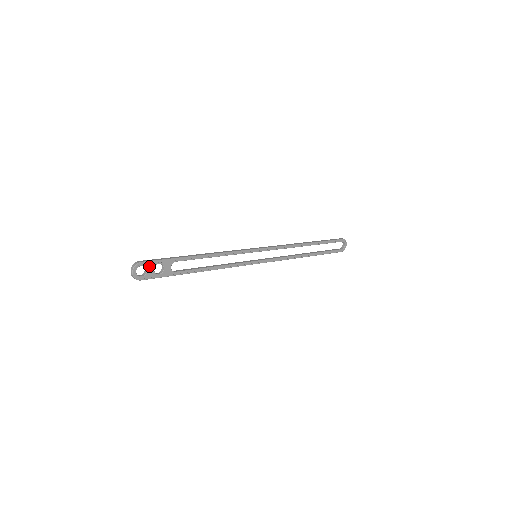
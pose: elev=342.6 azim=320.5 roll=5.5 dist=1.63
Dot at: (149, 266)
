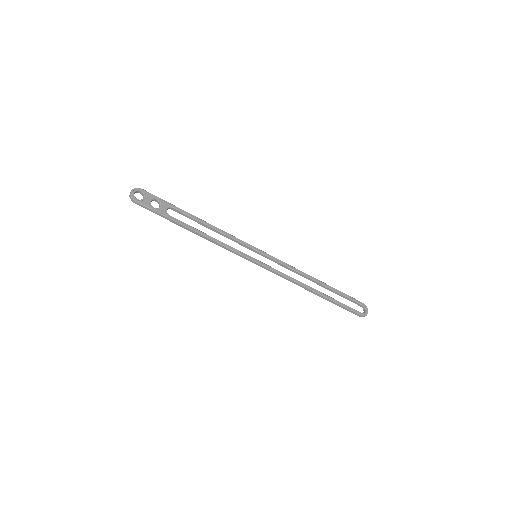
Dot at: (148, 196)
